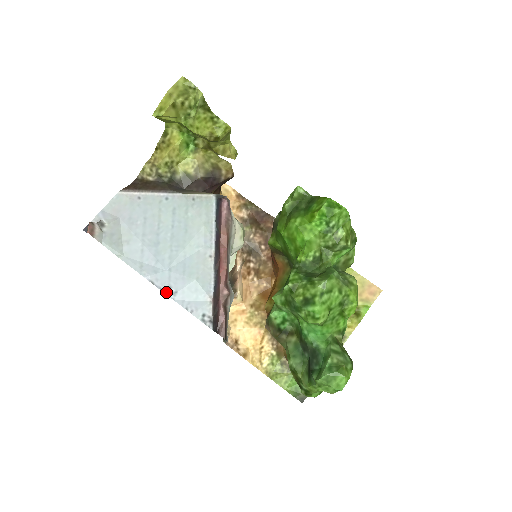
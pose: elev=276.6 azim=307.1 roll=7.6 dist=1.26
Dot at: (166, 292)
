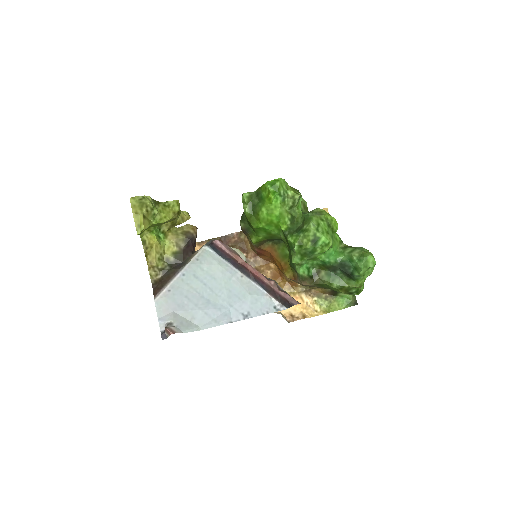
Dot at: (243, 318)
